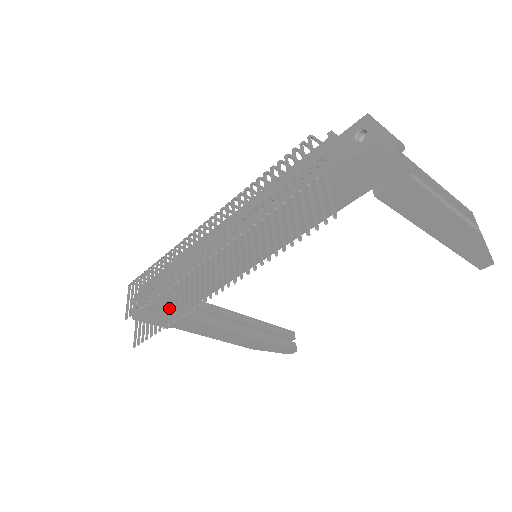
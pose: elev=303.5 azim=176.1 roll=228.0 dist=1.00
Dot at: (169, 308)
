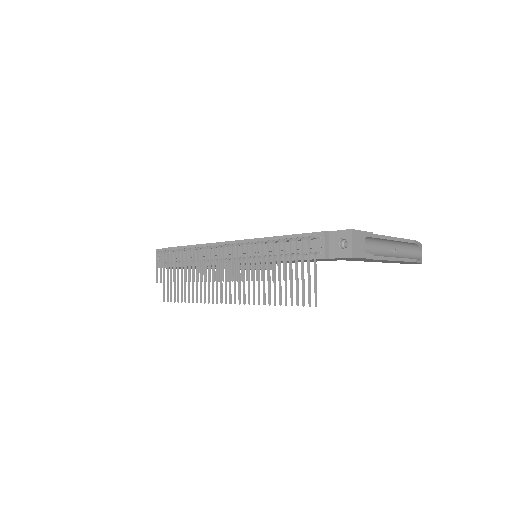
Dot at: (192, 290)
